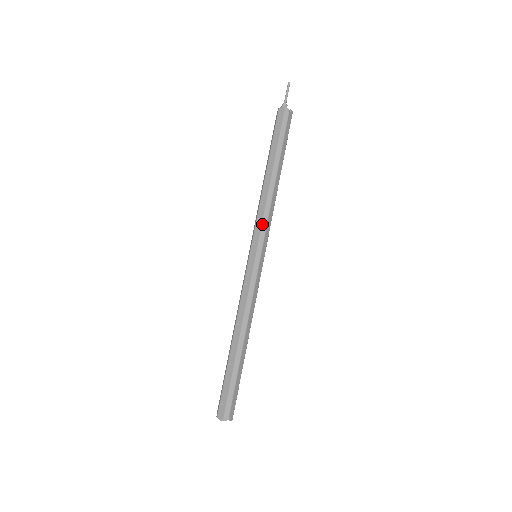
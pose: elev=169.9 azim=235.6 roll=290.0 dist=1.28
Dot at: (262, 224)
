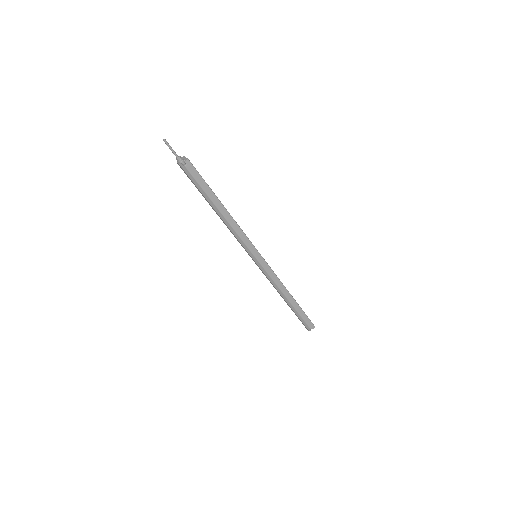
Dot at: (240, 243)
